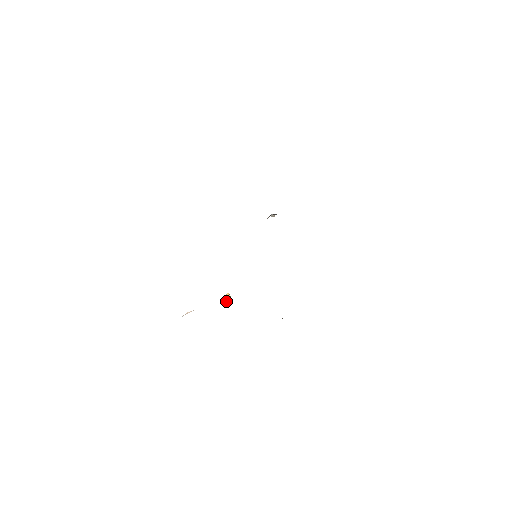
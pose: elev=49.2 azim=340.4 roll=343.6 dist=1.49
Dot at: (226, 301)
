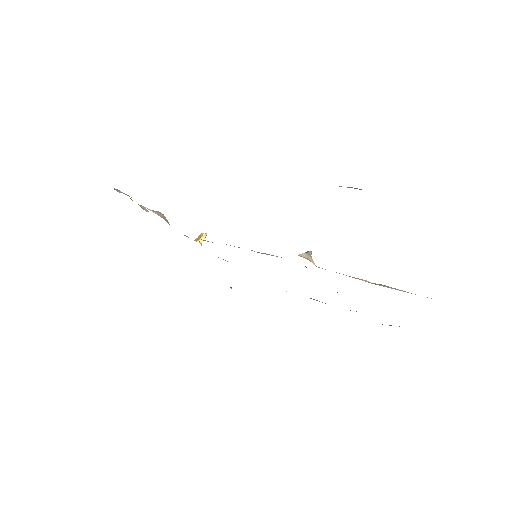
Dot at: occluded
